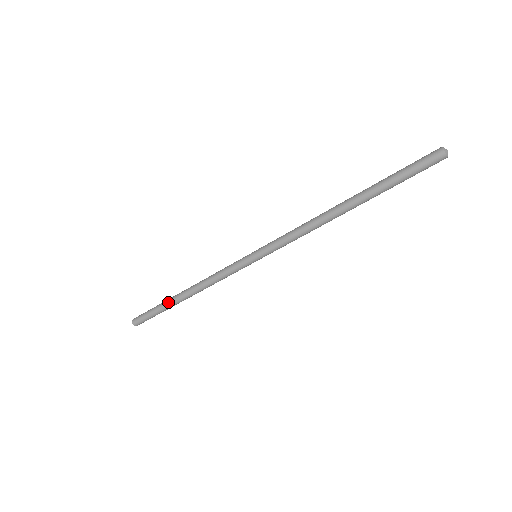
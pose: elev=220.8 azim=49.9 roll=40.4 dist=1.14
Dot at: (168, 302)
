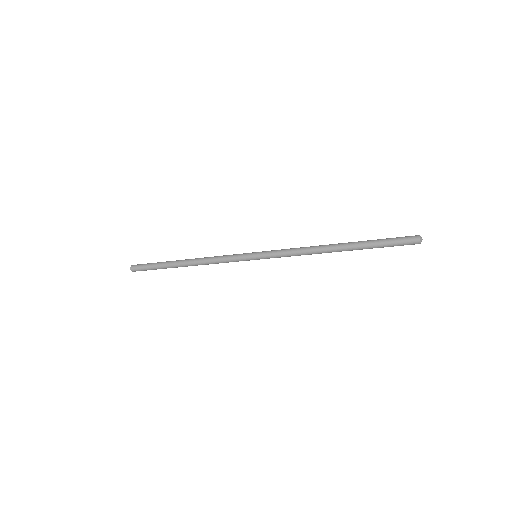
Dot at: (169, 265)
